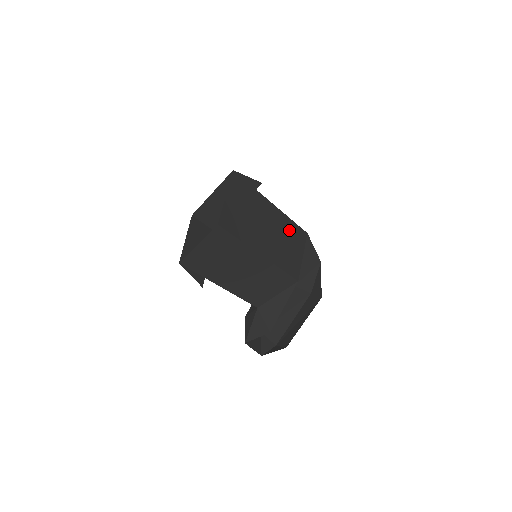
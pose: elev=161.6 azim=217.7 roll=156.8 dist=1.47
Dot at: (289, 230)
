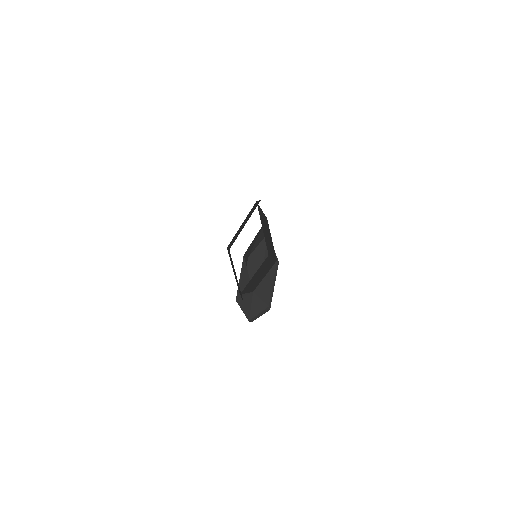
Dot at: (267, 225)
